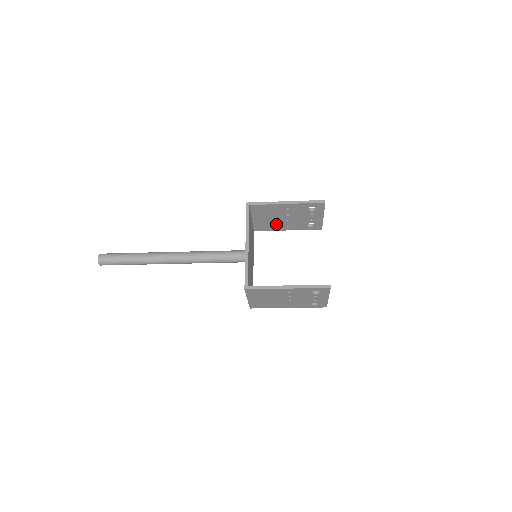
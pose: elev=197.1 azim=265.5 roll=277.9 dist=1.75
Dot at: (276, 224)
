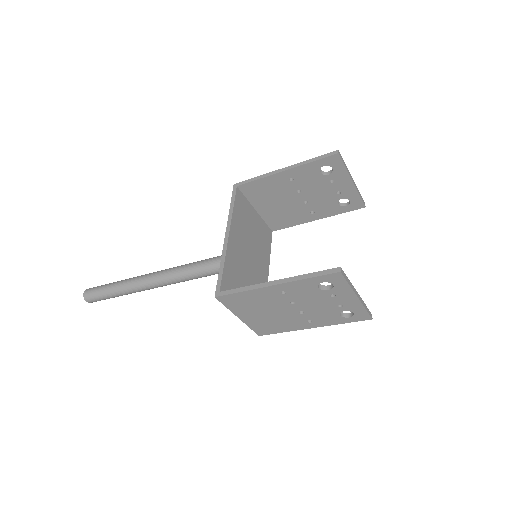
Dot at: (294, 212)
